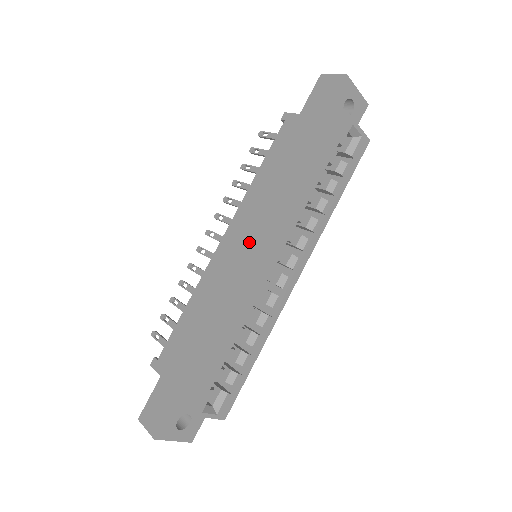
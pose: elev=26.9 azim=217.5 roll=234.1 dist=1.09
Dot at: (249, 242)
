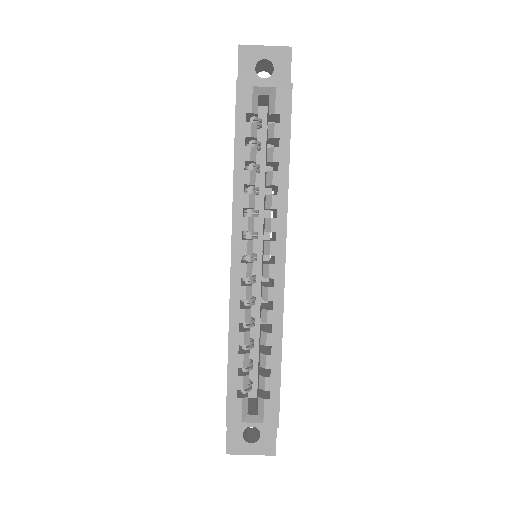
Dot at: occluded
